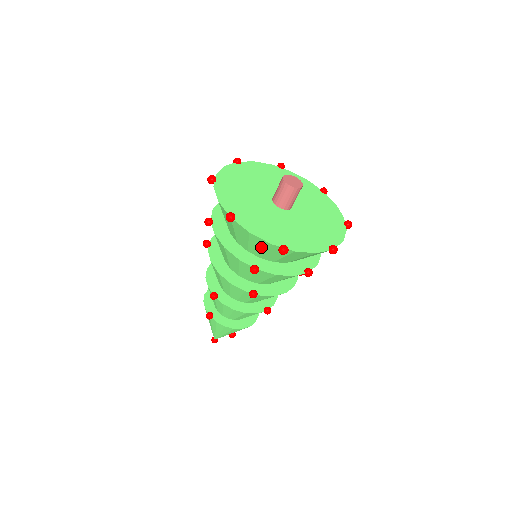
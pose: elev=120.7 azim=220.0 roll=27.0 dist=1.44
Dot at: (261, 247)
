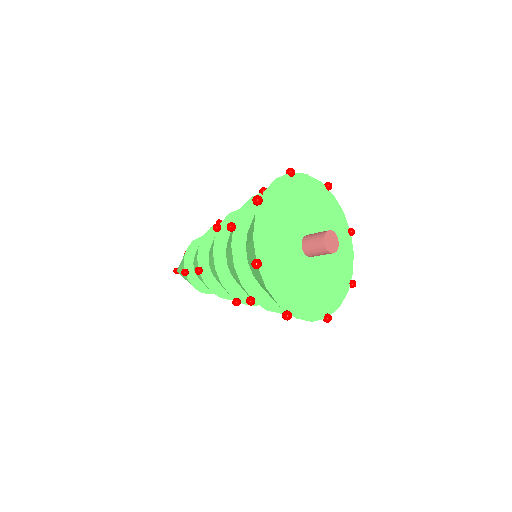
Dot at: (268, 293)
